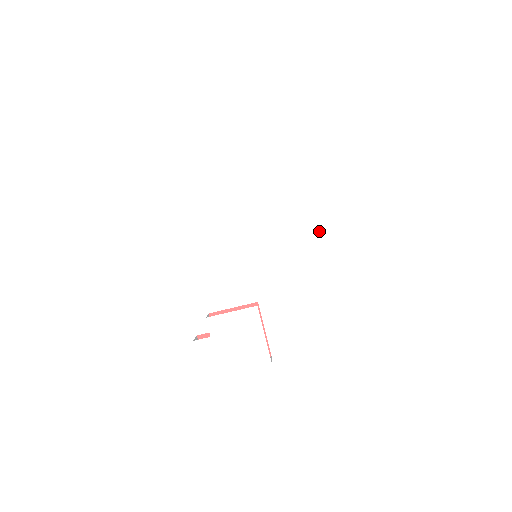
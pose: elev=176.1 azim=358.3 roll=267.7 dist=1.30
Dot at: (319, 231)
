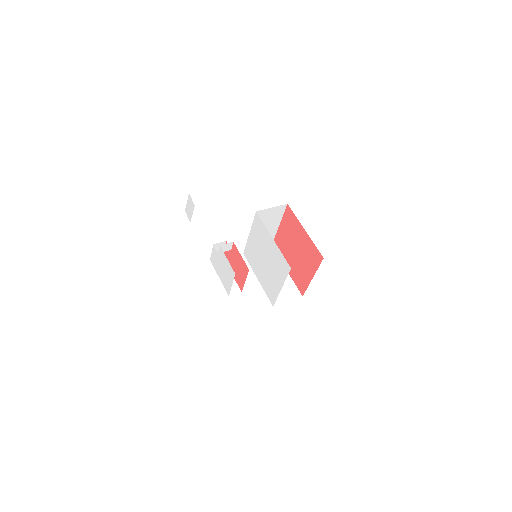
Dot at: (270, 296)
